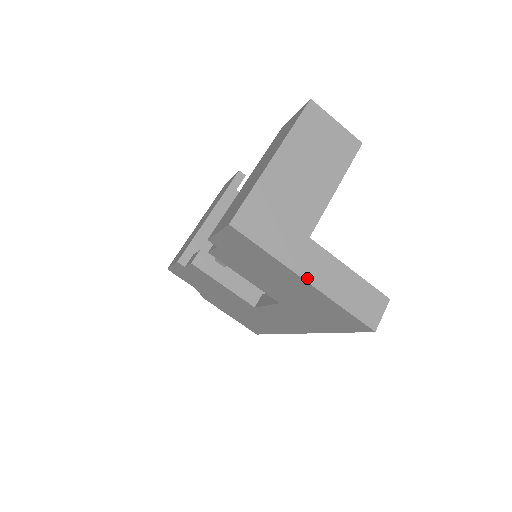
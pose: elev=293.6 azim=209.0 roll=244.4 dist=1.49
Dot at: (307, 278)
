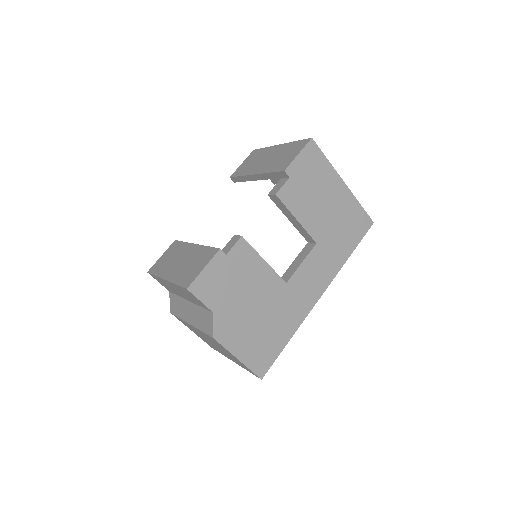
Dot at: (343, 183)
